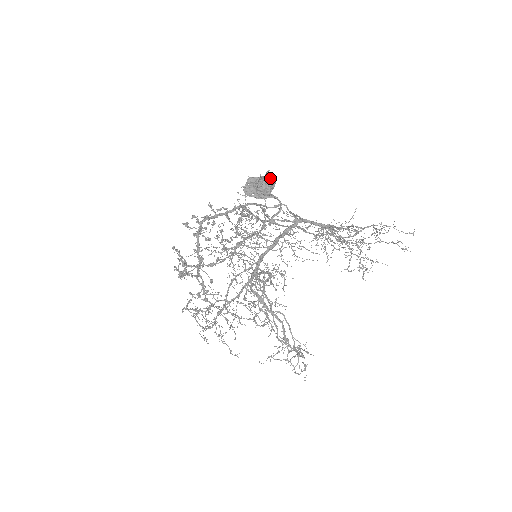
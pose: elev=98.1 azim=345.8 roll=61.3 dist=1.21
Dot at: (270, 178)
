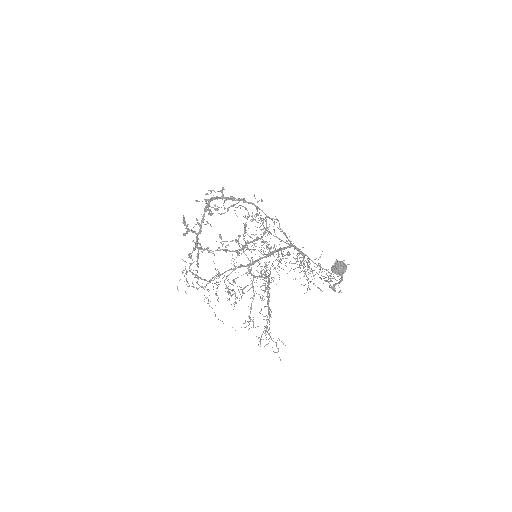
Dot at: occluded
